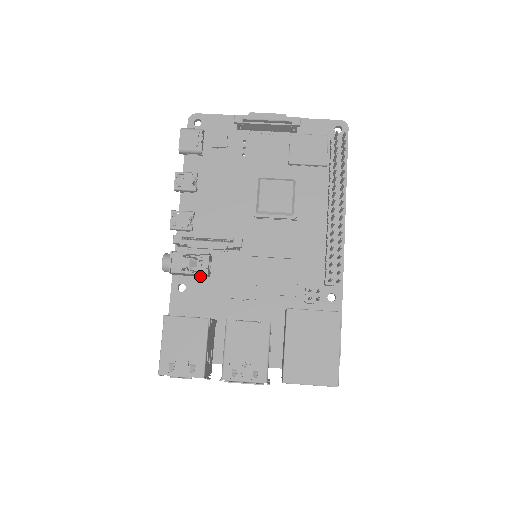
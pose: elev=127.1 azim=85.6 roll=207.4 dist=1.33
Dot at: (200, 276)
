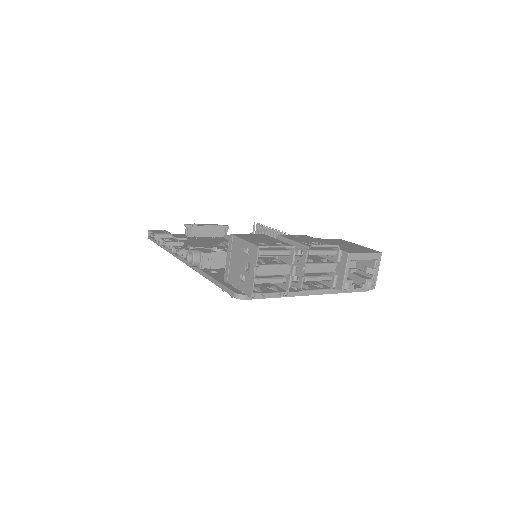
Dot at: (223, 267)
